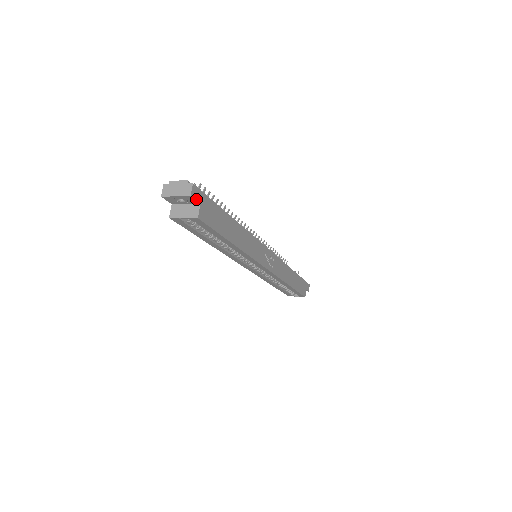
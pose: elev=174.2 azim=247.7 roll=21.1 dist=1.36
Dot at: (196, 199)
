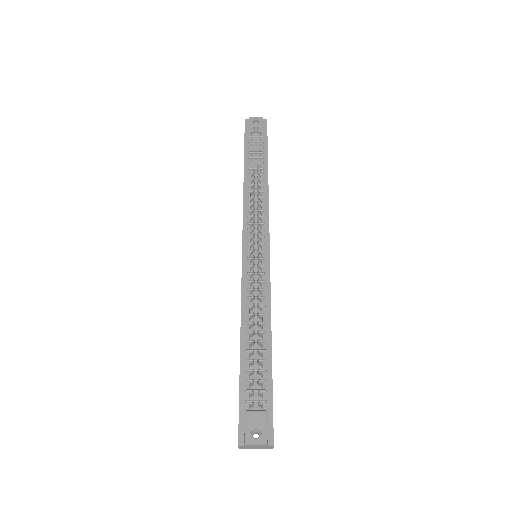
Dot at: occluded
